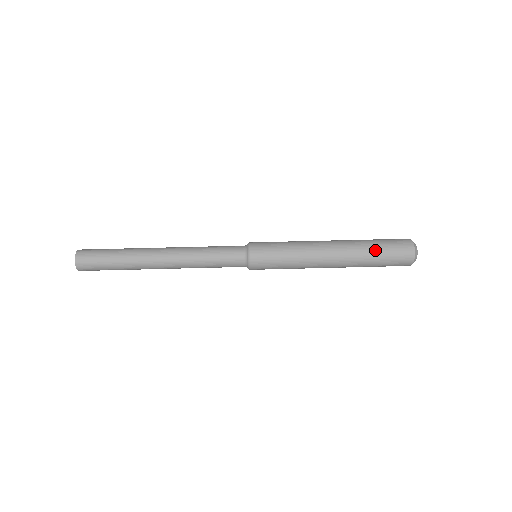
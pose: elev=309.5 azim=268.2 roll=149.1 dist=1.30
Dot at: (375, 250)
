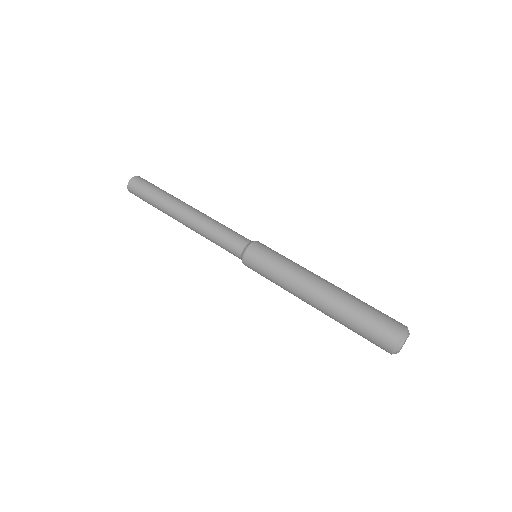
Dot at: (357, 316)
